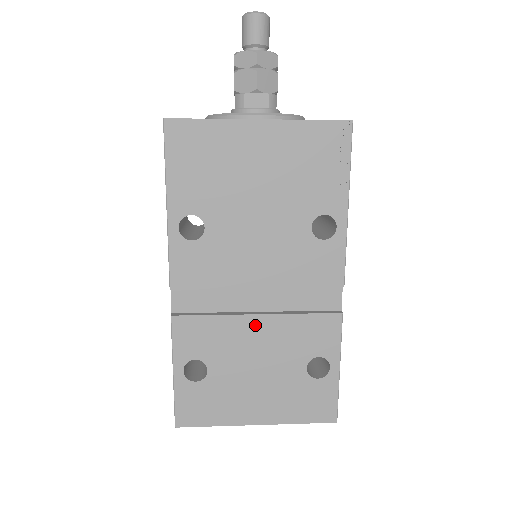
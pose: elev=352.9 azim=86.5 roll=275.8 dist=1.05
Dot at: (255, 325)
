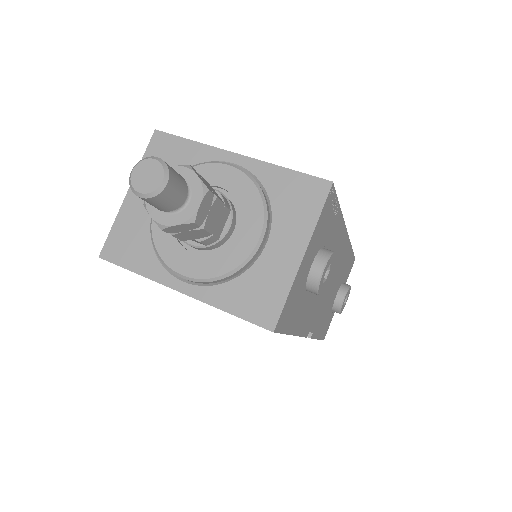
Dot at: occluded
